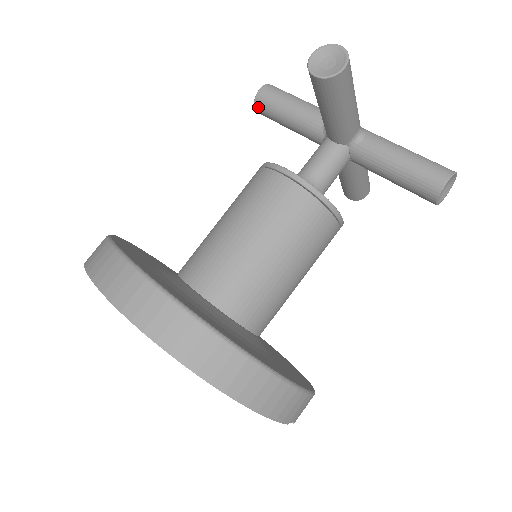
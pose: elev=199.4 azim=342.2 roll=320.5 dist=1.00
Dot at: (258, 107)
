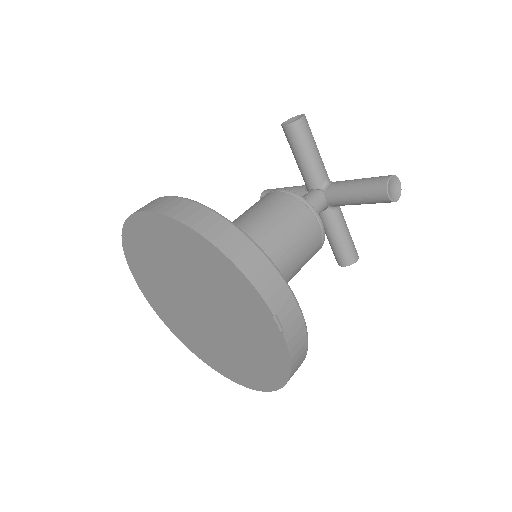
Dot at: occluded
